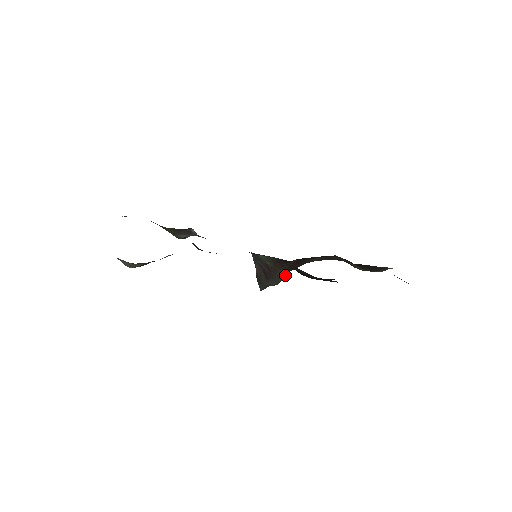
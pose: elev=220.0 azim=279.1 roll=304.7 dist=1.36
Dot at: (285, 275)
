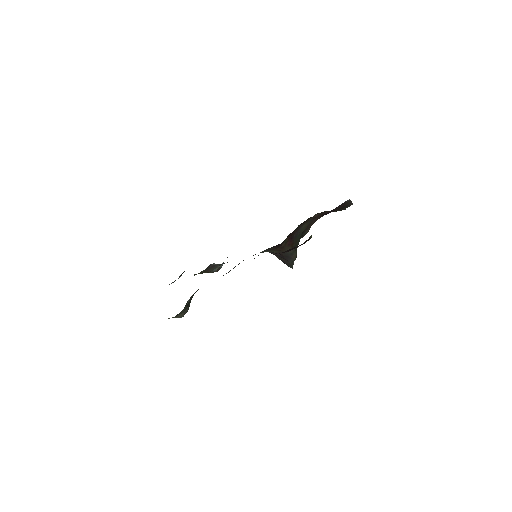
Dot at: (294, 250)
